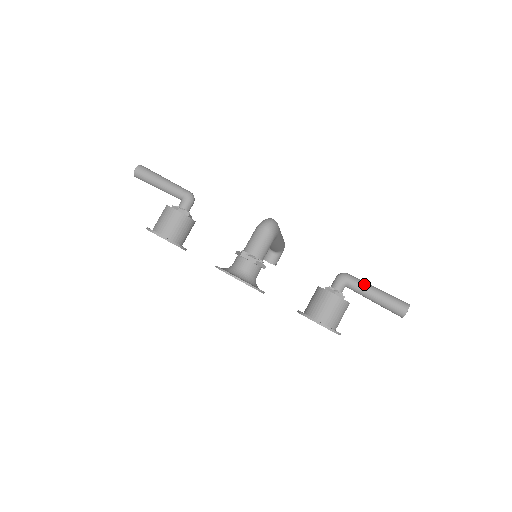
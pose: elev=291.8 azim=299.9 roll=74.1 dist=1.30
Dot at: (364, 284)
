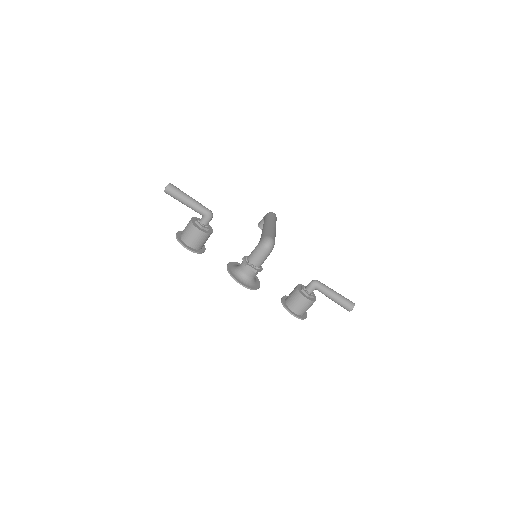
Dot at: (328, 291)
